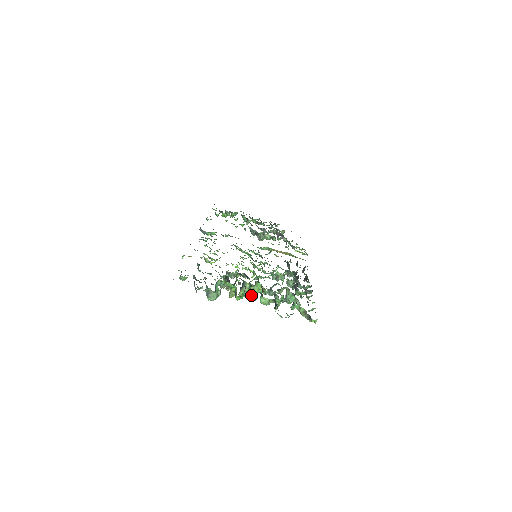
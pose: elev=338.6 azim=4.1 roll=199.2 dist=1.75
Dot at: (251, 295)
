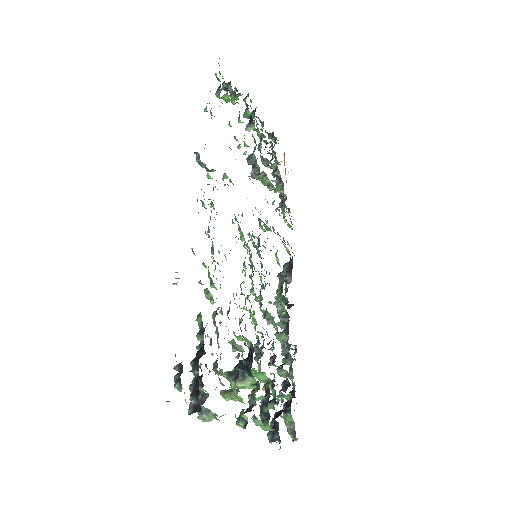
Dot at: (259, 422)
